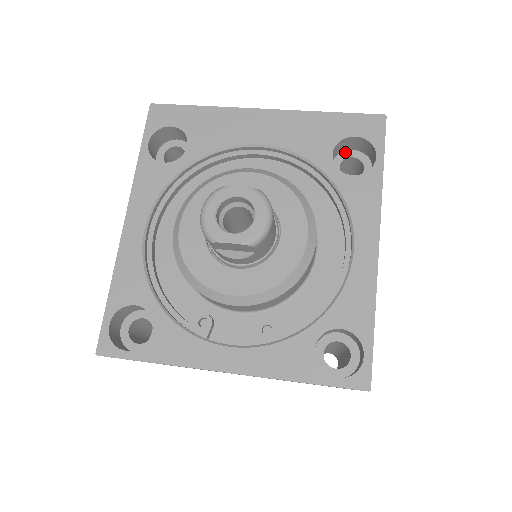
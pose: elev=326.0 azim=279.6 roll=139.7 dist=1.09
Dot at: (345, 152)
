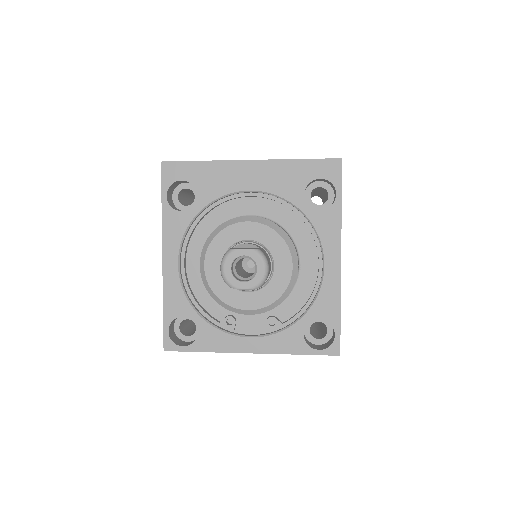
Dot at: (314, 183)
